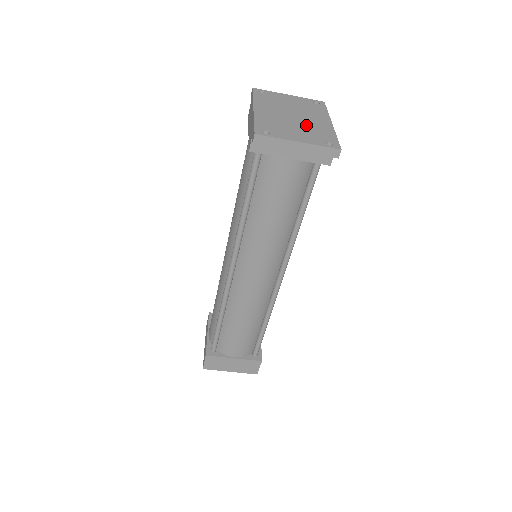
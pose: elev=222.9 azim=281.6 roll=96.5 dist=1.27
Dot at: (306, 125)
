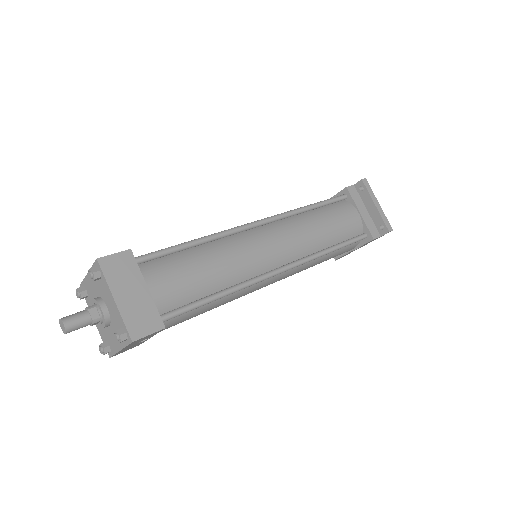
Dot at: occluded
